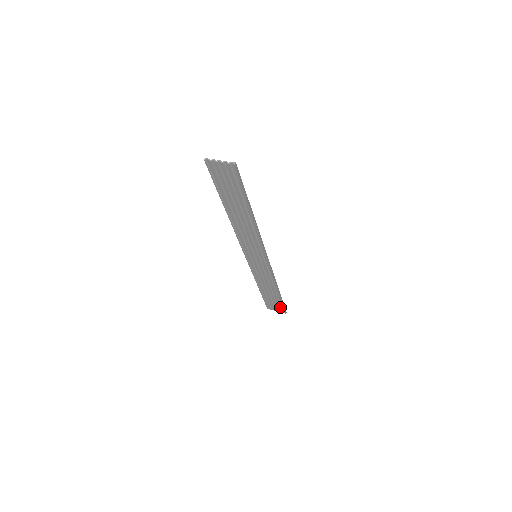
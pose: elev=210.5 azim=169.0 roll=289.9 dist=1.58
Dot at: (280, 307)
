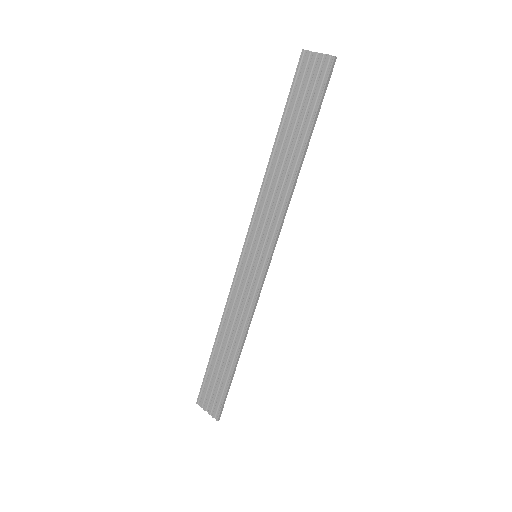
Dot at: (219, 398)
